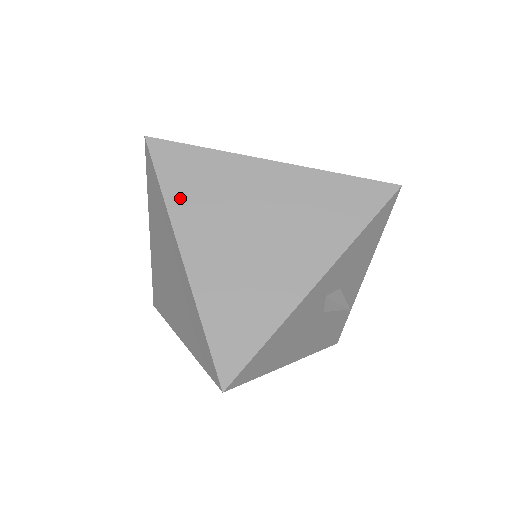
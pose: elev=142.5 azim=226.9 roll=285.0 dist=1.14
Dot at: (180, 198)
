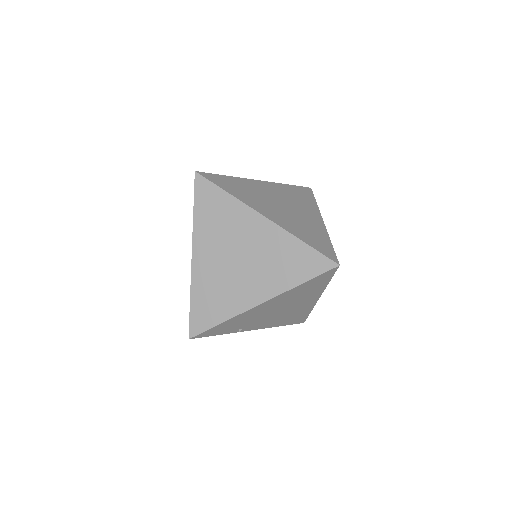
Dot at: (239, 194)
